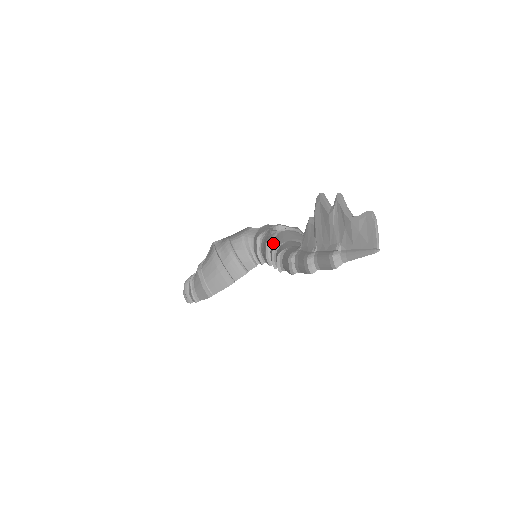
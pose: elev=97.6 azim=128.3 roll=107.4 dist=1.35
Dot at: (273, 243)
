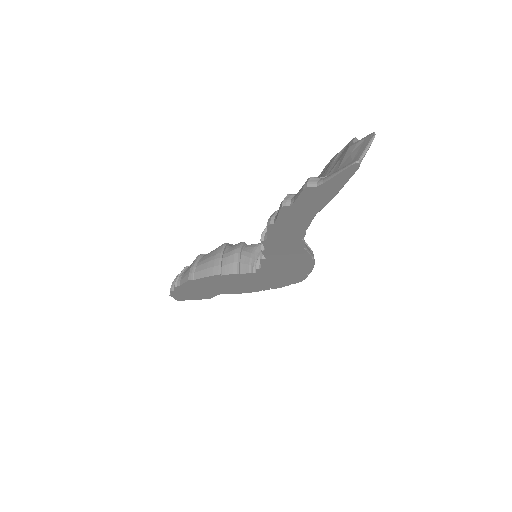
Dot at: occluded
